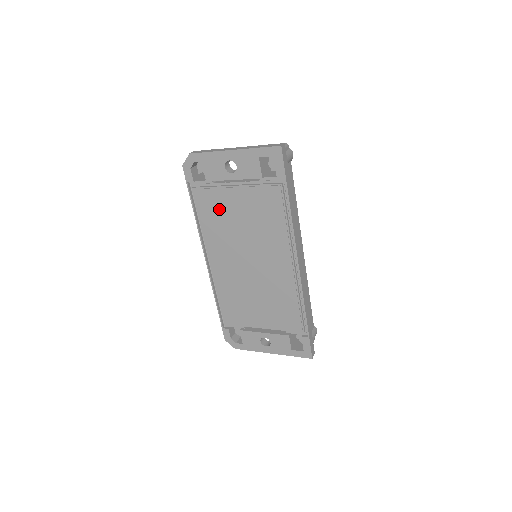
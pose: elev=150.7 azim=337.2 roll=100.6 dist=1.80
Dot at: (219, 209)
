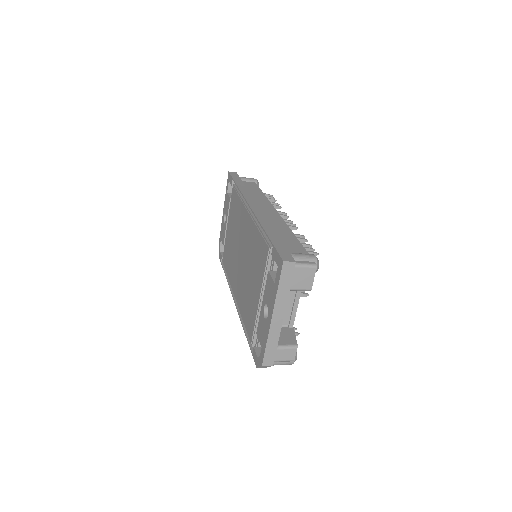
Dot at: (228, 250)
